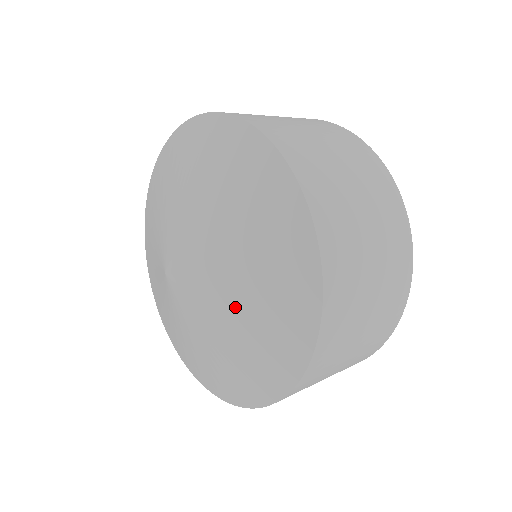
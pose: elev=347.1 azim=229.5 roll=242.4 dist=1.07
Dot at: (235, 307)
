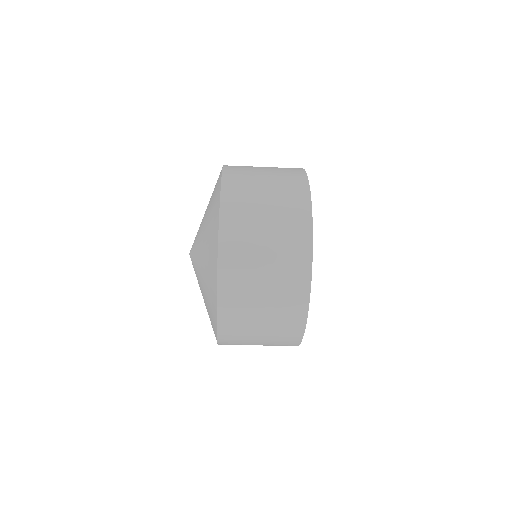
Dot at: (203, 228)
